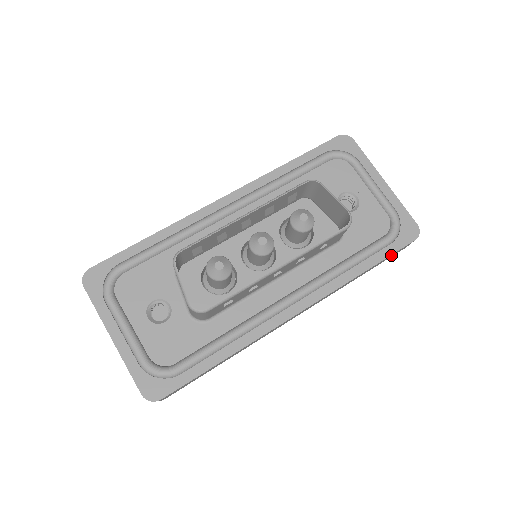
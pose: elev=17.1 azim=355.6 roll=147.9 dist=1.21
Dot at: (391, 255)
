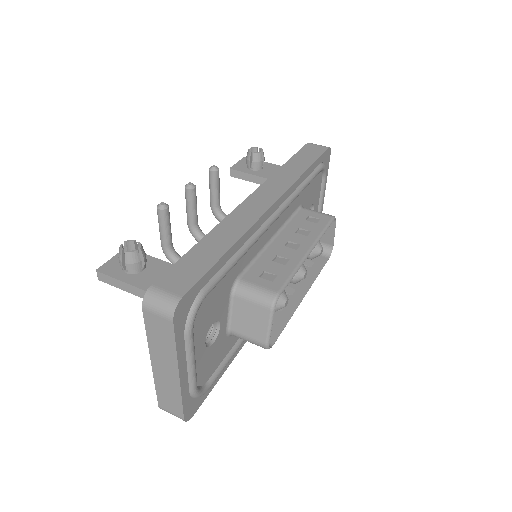
Dot at: occluded
